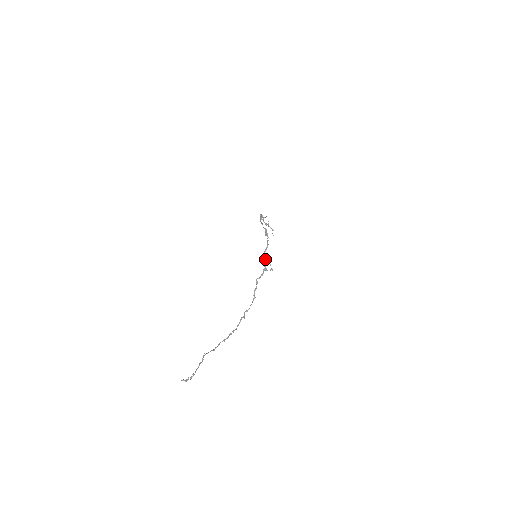
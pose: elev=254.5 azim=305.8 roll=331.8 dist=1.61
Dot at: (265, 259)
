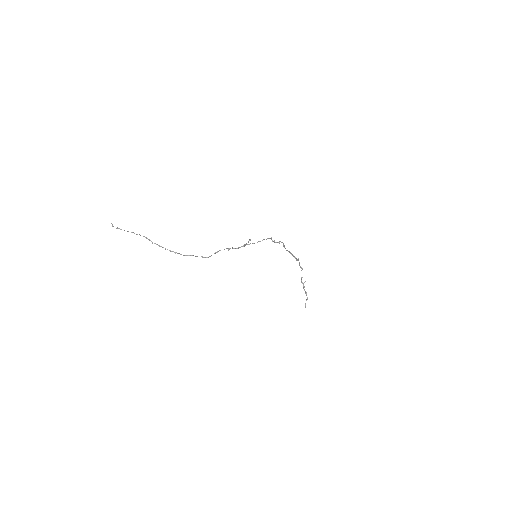
Dot at: (252, 243)
